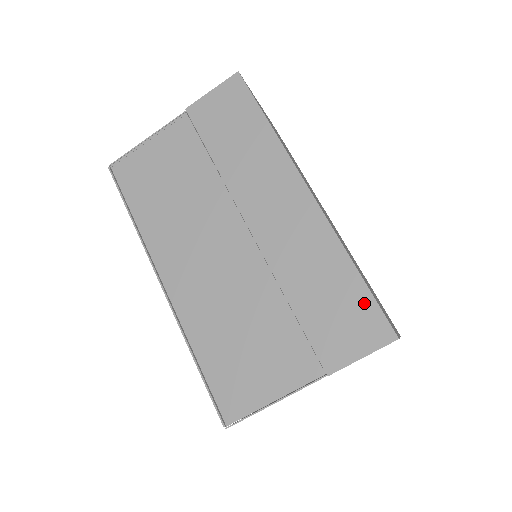
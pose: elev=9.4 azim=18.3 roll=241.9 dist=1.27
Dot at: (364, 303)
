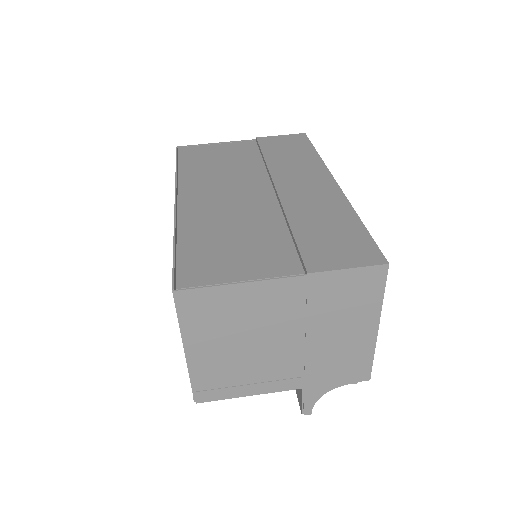
Dot at: (362, 239)
